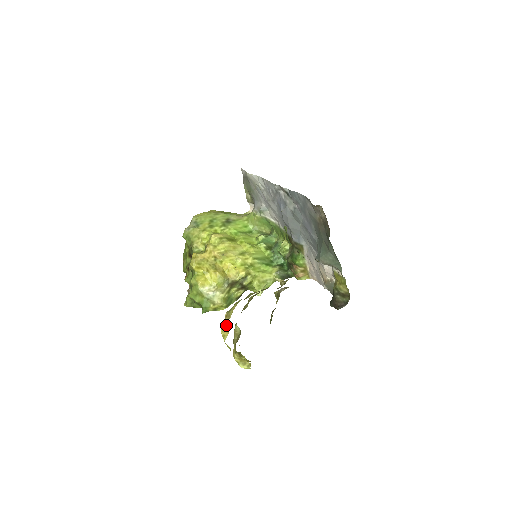
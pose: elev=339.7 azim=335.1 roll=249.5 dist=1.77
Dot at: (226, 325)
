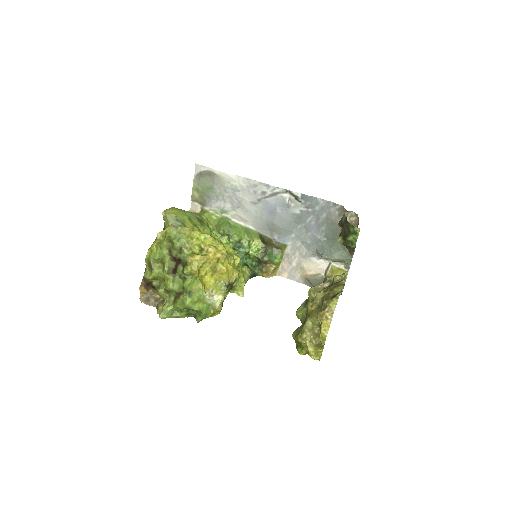
Dot at: (329, 320)
